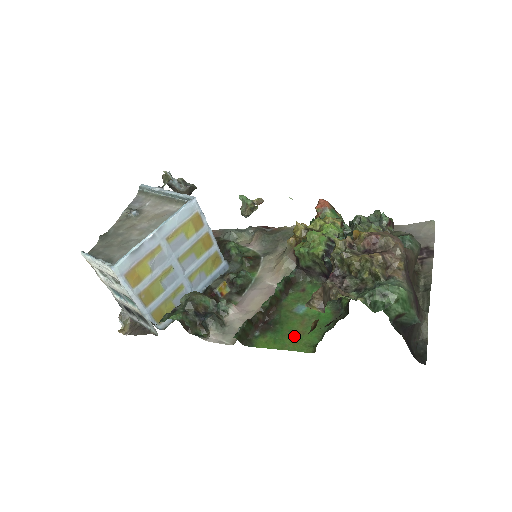
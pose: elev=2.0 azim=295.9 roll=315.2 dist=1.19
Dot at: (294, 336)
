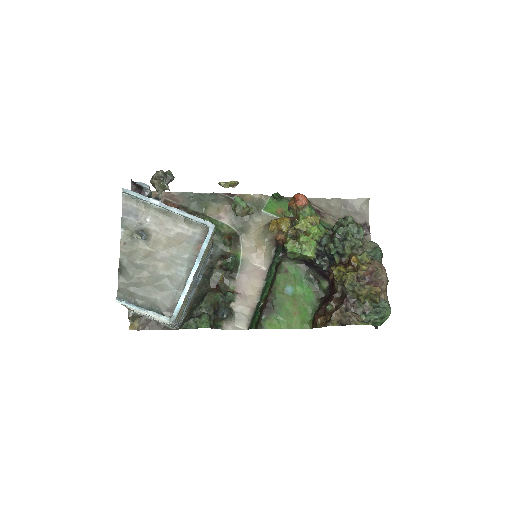
Dot at: (292, 316)
